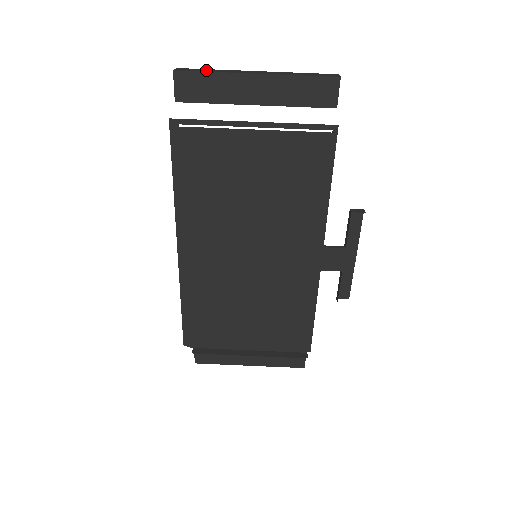
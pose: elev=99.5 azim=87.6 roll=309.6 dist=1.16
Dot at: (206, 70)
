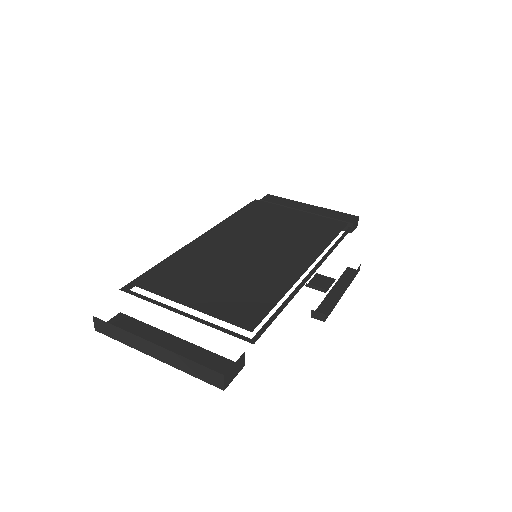
Dot at: occluded
